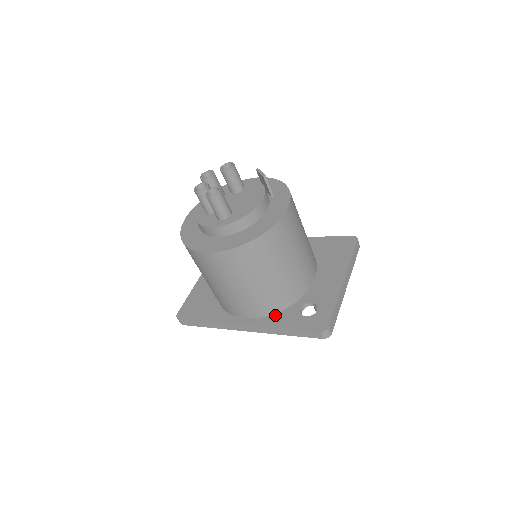
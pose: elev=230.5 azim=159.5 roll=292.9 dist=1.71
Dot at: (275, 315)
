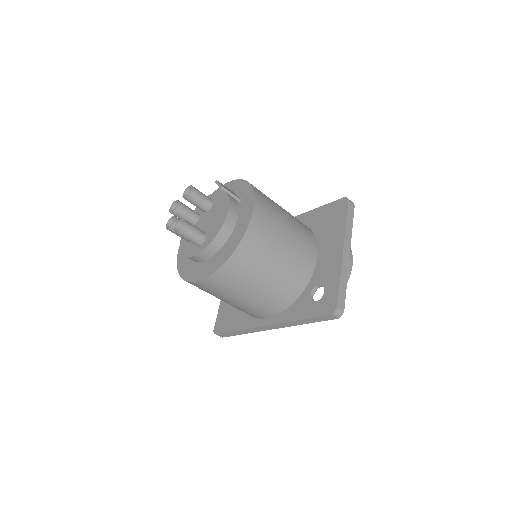
Dot at: (290, 308)
